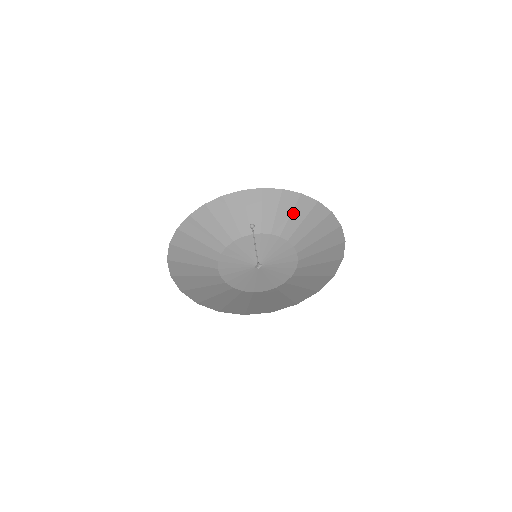
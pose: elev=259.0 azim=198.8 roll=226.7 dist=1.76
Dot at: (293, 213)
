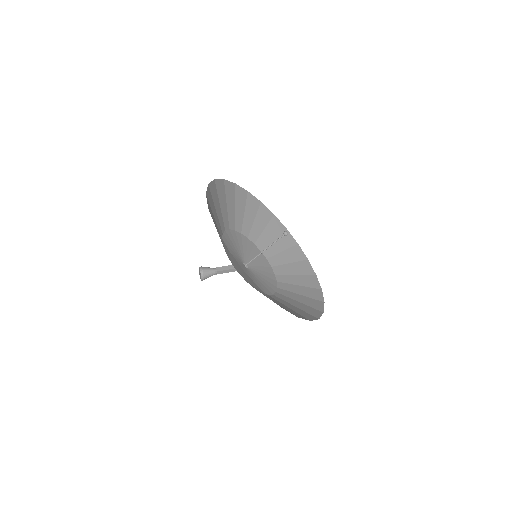
Dot at: (299, 276)
